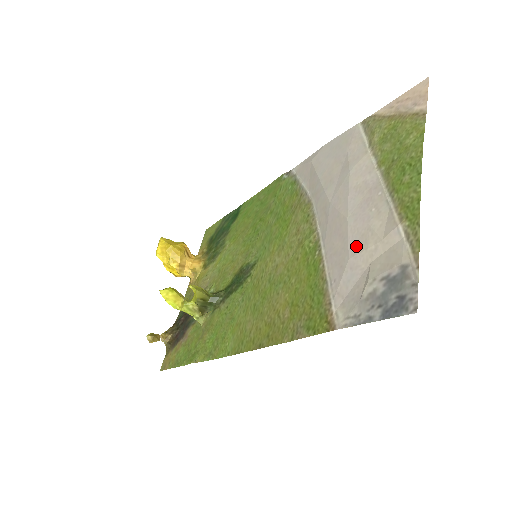
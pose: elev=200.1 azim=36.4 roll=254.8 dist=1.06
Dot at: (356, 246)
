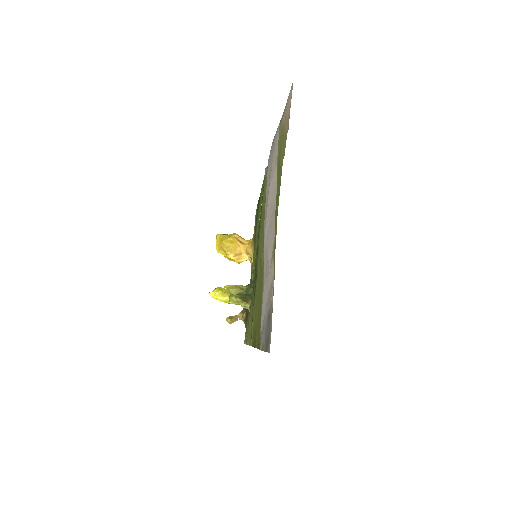
Dot at: (265, 273)
